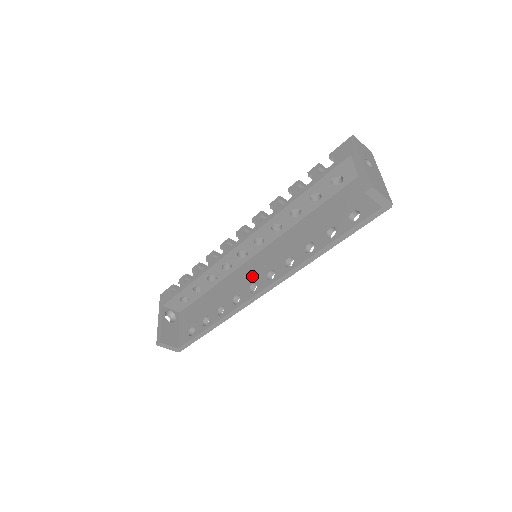
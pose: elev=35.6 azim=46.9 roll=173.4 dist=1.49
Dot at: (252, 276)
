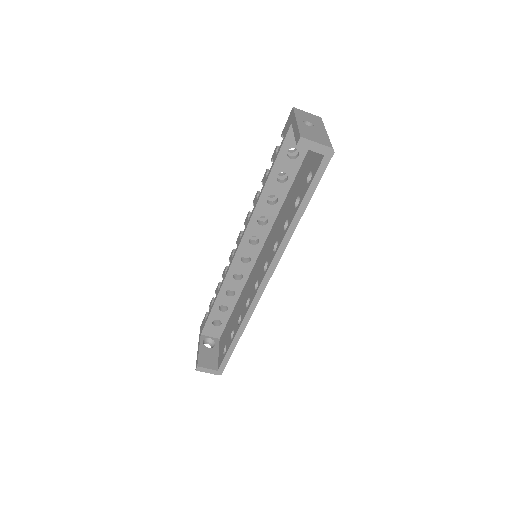
Dot at: (256, 276)
